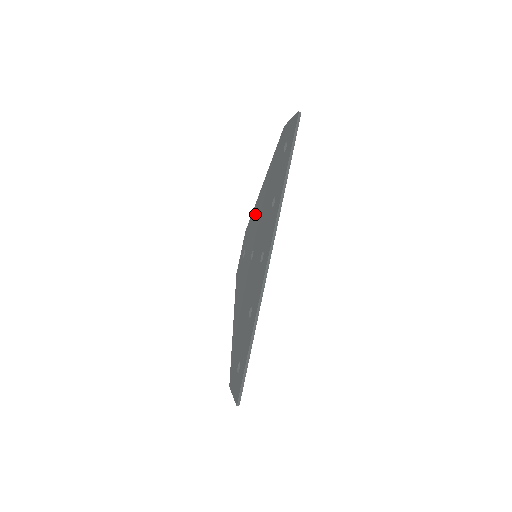
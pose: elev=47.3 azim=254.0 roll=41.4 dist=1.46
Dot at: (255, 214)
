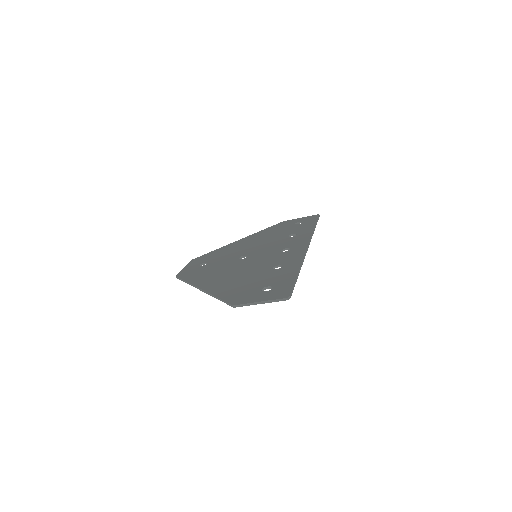
Dot at: (229, 248)
